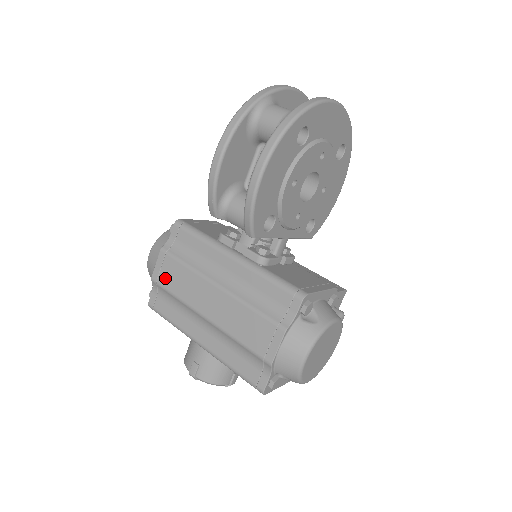
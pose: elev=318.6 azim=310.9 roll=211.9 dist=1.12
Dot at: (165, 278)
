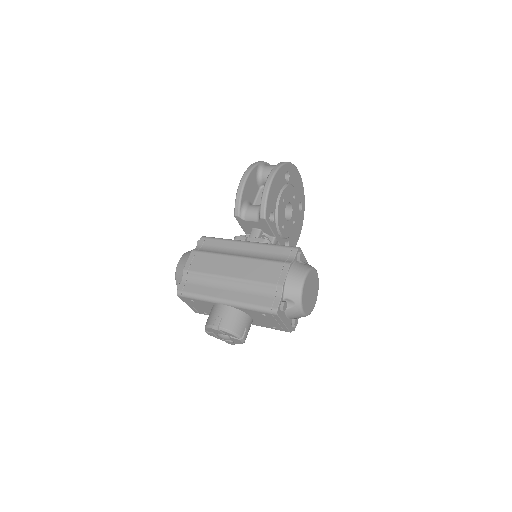
Dot at: (196, 266)
